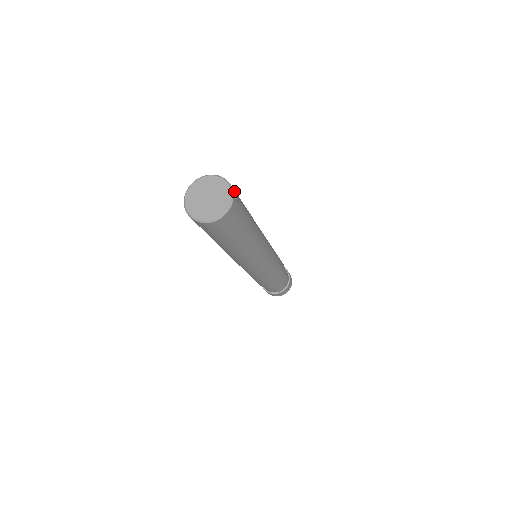
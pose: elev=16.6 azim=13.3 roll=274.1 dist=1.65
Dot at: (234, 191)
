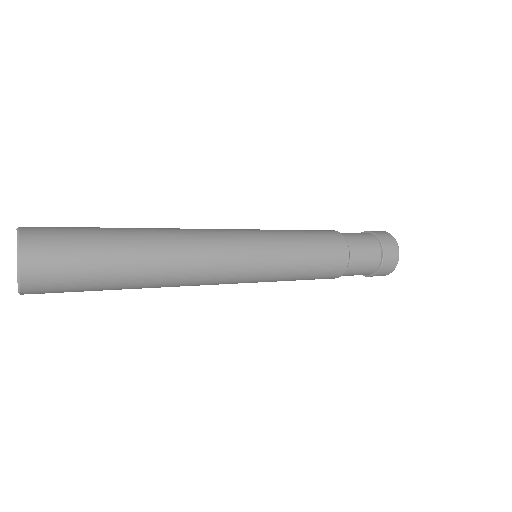
Dot at: (30, 279)
